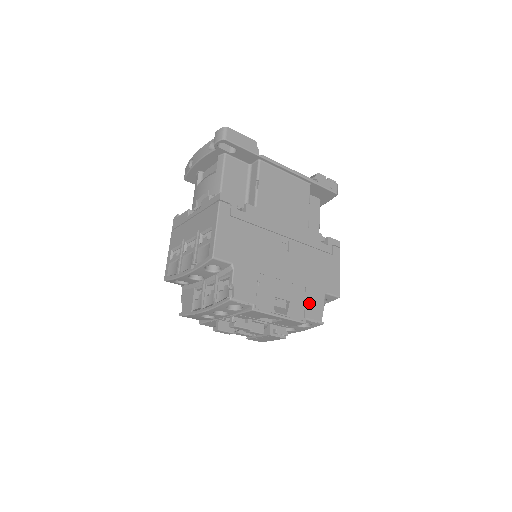
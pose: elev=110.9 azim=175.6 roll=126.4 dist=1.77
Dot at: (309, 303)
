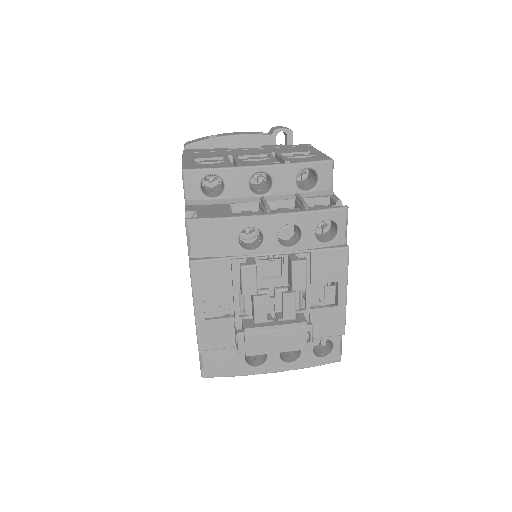
Dot at: occluded
